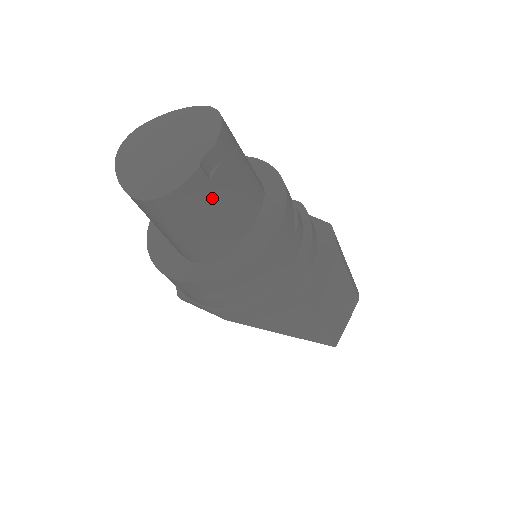
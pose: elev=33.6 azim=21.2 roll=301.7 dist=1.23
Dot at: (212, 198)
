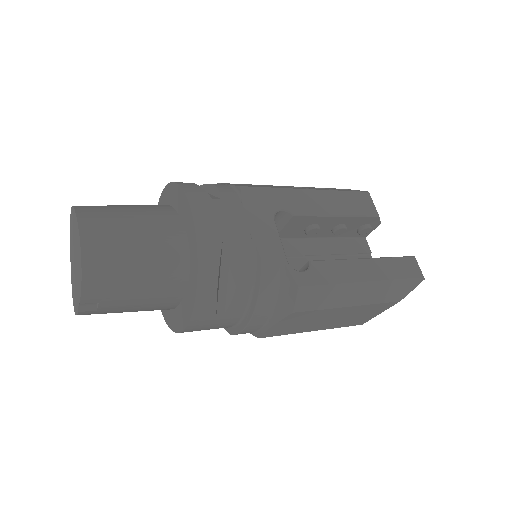
Dot at: (113, 311)
